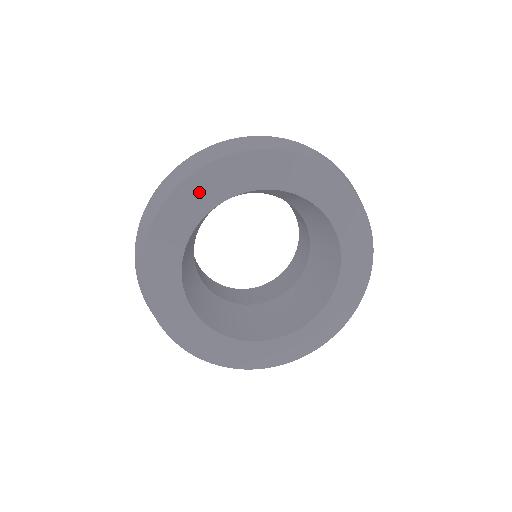
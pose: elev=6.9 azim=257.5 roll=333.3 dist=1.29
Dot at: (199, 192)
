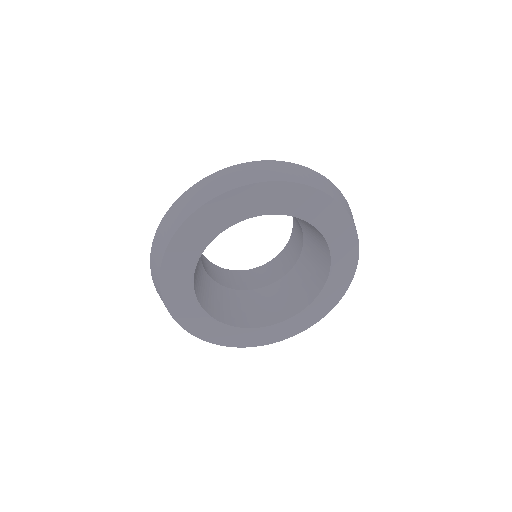
Dot at: (200, 228)
